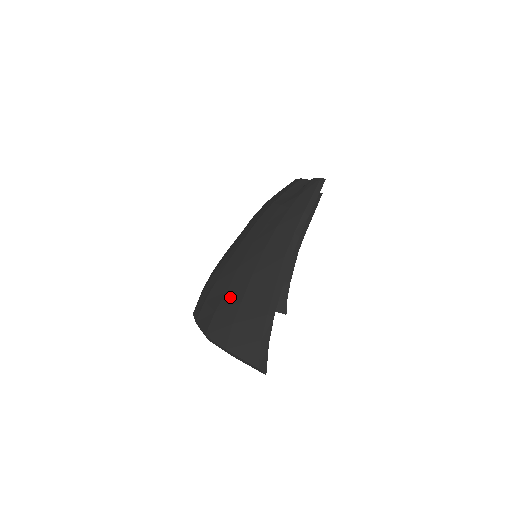
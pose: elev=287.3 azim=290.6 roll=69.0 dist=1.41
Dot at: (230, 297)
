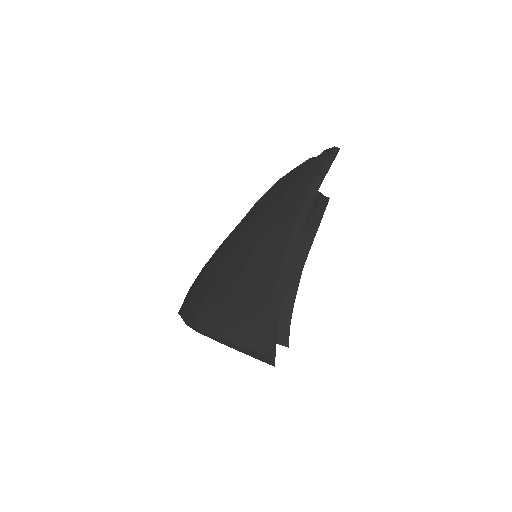
Dot at: (226, 275)
